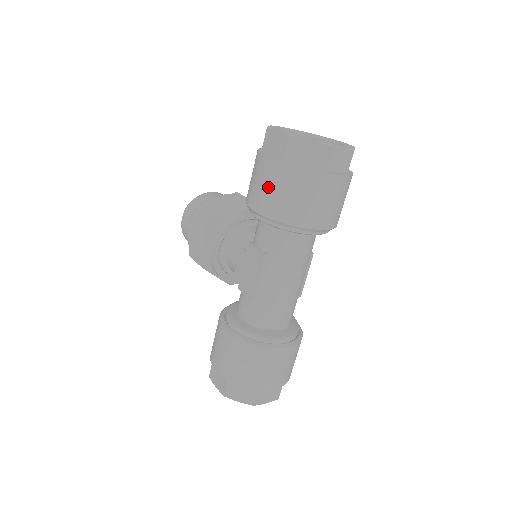
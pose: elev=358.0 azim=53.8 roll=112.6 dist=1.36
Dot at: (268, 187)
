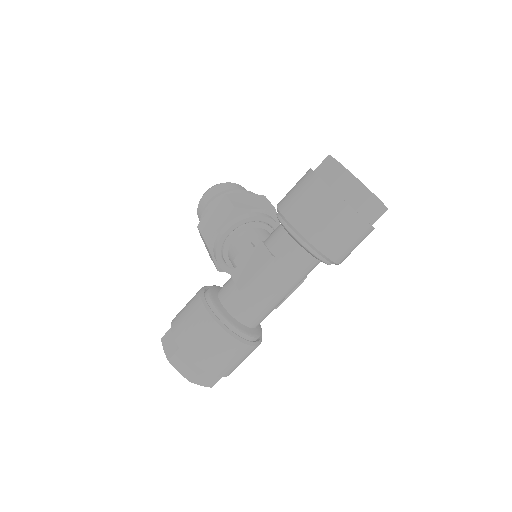
Dot at: (306, 202)
